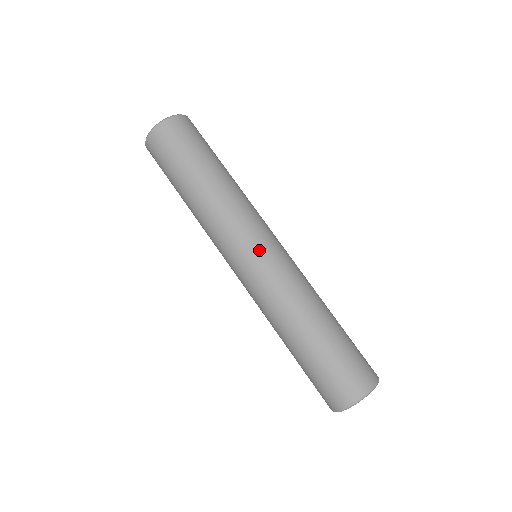
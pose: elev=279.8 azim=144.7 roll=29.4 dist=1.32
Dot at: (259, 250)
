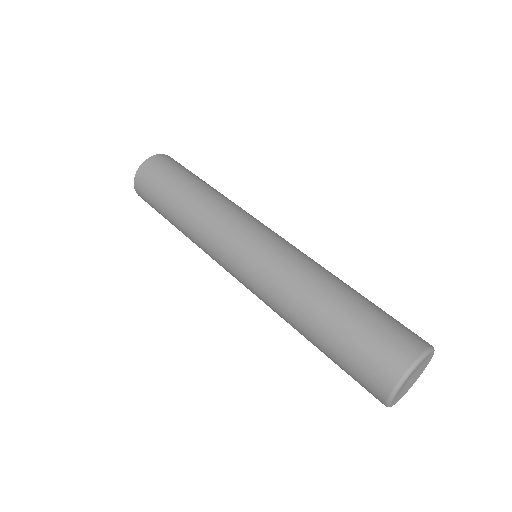
Dot at: (267, 230)
